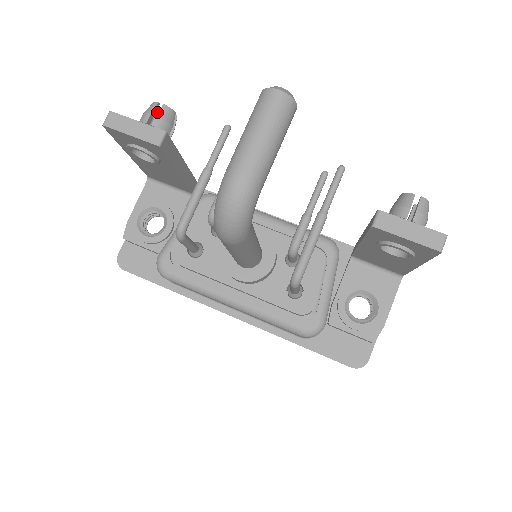
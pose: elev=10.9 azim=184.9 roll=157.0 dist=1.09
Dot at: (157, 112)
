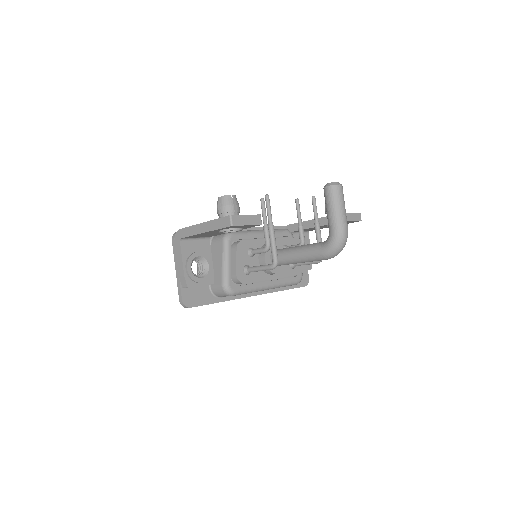
Dot at: (220, 199)
